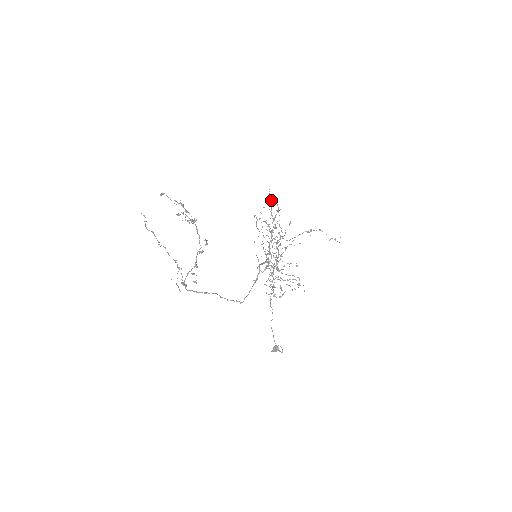
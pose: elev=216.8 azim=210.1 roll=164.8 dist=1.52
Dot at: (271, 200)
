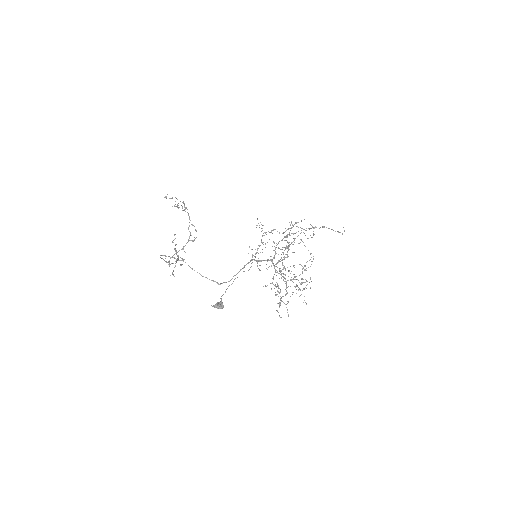
Dot at: (295, 223)
